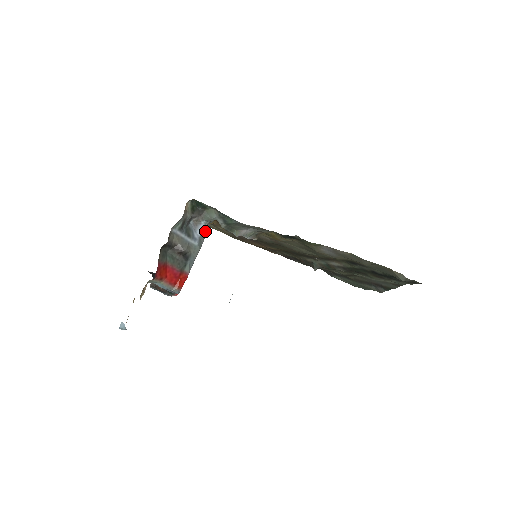
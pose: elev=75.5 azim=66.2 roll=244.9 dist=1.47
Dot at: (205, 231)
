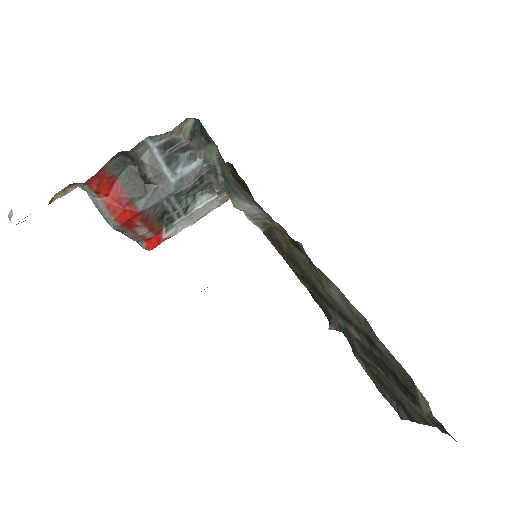
Dot at: (196, 174)
